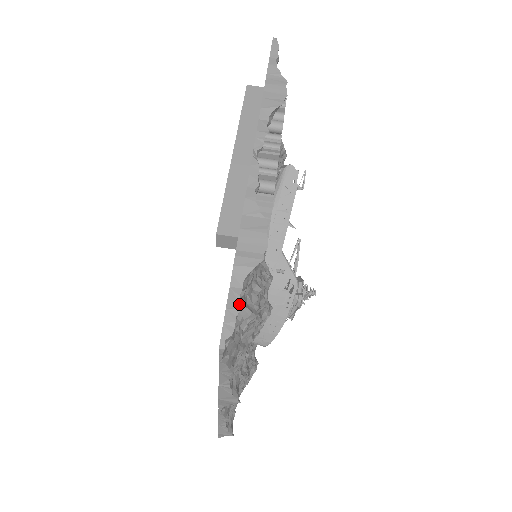
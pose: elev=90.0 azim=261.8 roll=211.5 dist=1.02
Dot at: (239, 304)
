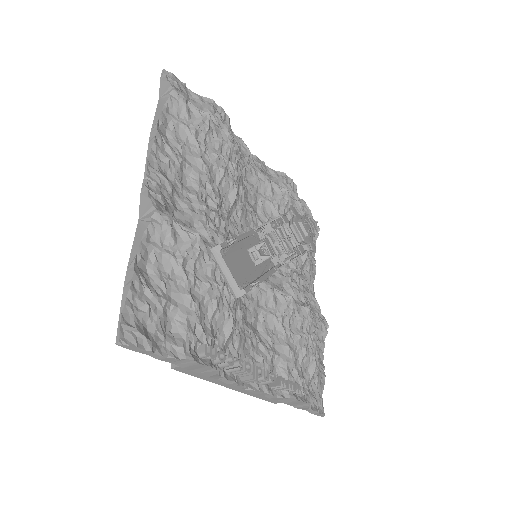
Dot at: (316, 412)
